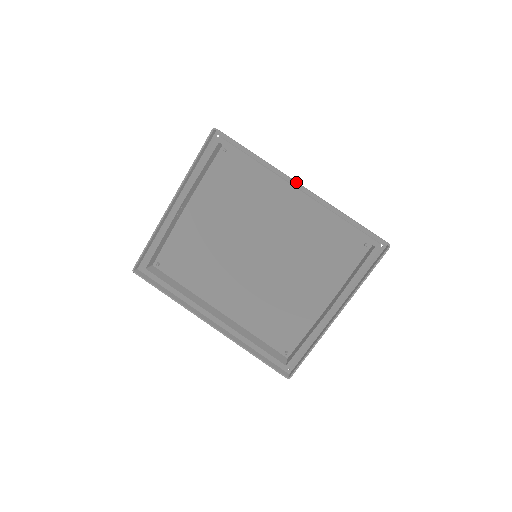
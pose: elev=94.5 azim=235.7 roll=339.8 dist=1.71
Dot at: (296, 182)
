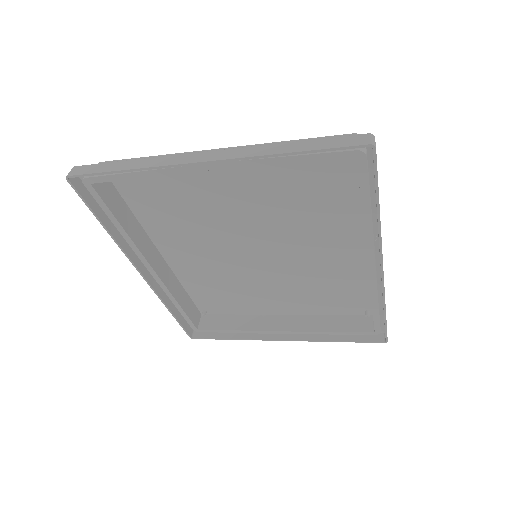
Dot at: occluded
